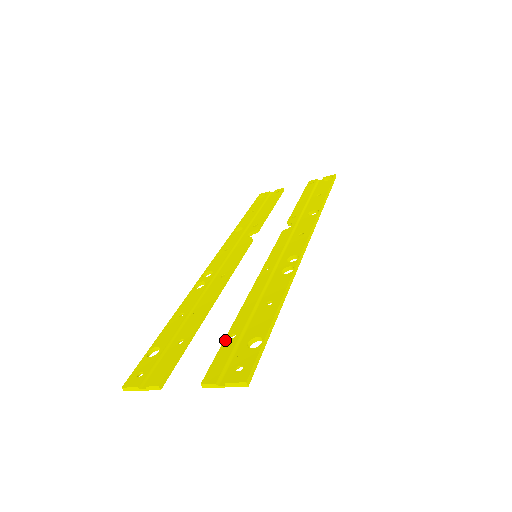
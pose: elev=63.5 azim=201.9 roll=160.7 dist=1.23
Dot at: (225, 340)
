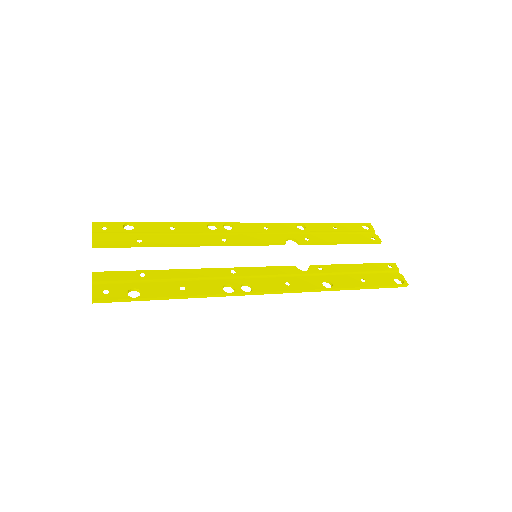
Dot at: (138, 271)
